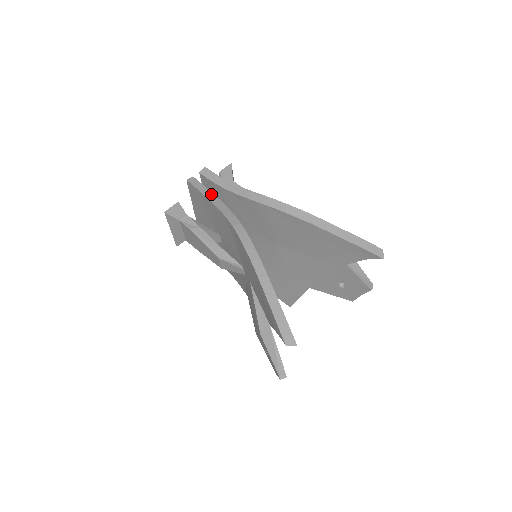
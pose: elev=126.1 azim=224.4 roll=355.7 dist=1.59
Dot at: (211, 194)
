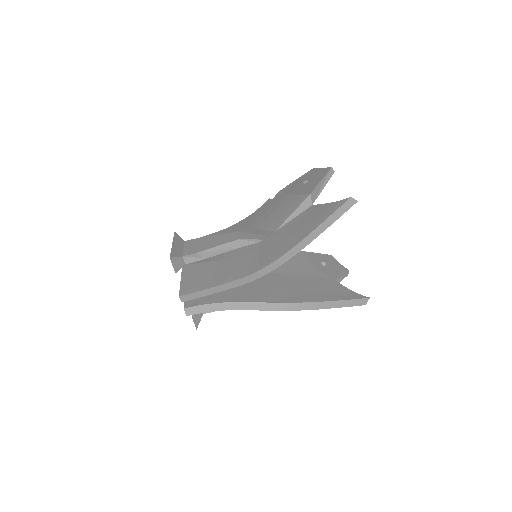
Dot at: (216, 305)
